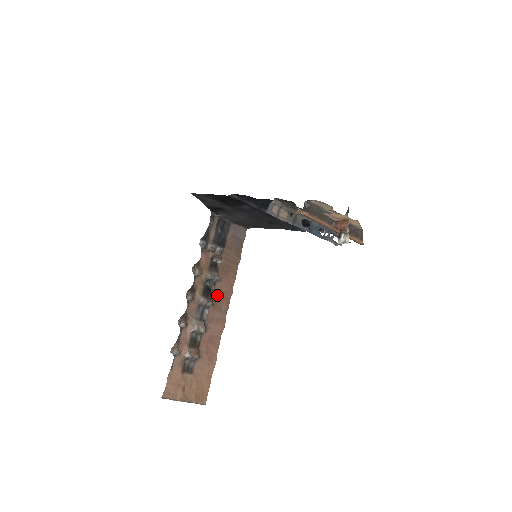
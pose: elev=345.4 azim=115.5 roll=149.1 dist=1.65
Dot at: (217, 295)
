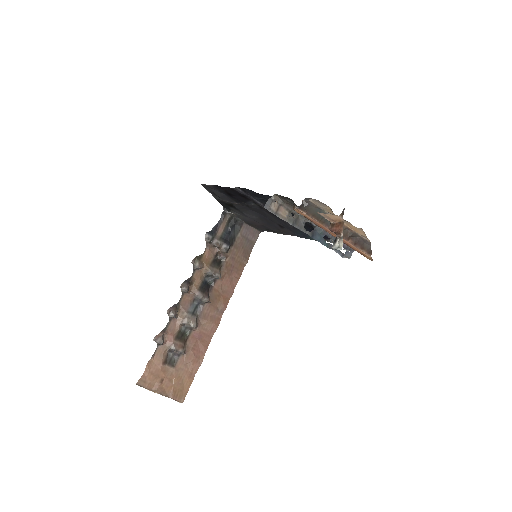
Dot at: (216, 293)
